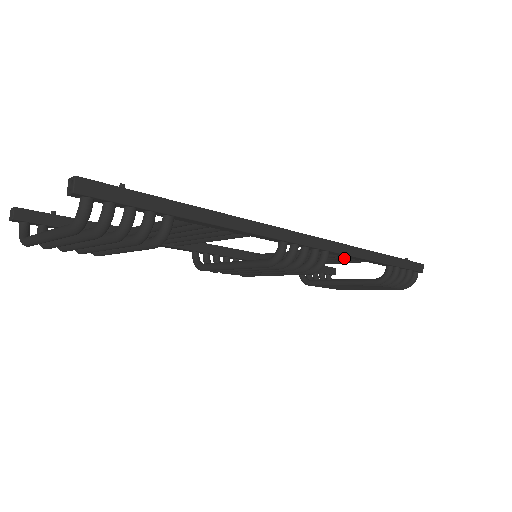
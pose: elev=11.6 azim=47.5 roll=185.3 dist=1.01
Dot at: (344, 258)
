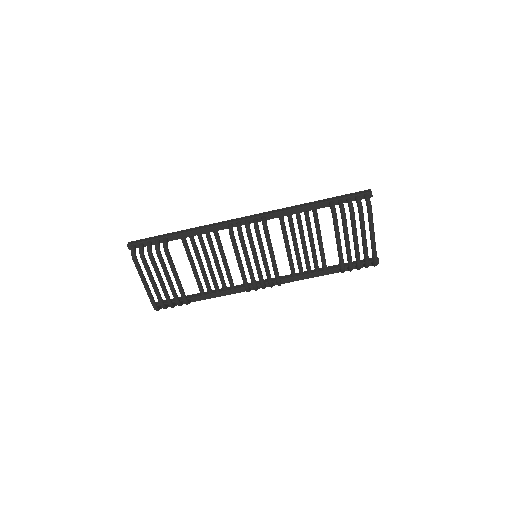
Dot at: (298, 220)
